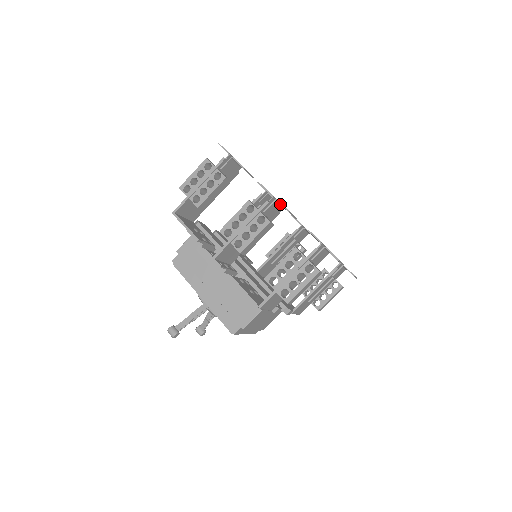
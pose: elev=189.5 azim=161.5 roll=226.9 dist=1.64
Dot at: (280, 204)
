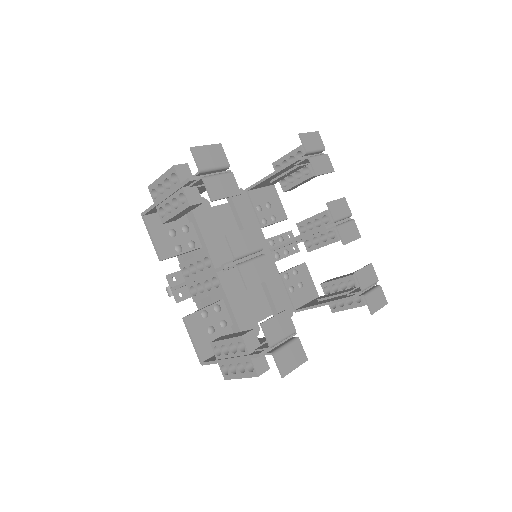
Dot at: (244, 269)
